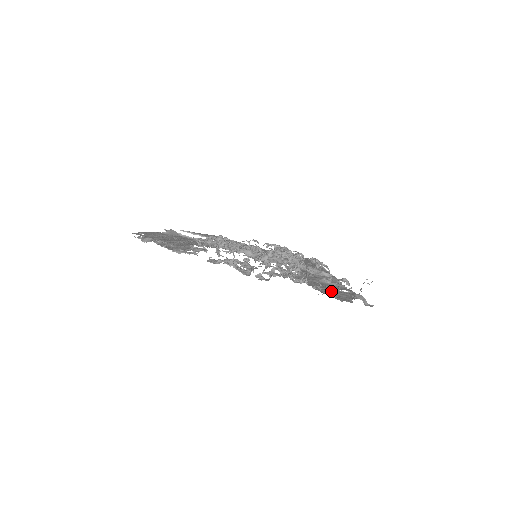
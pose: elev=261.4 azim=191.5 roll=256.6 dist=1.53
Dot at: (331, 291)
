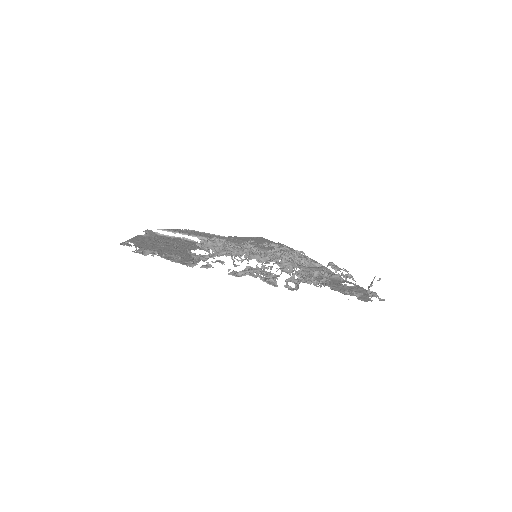
Dot at: (359, 295)
